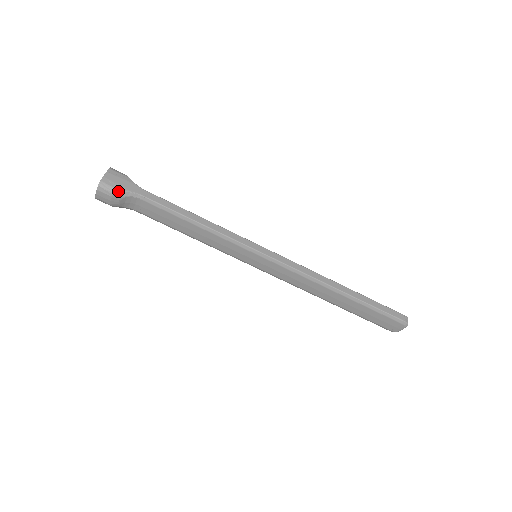
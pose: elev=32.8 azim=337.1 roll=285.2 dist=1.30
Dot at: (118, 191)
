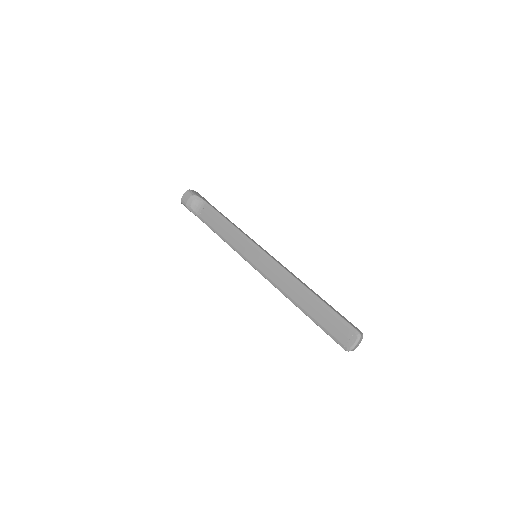
Dot at: (196, 195)
